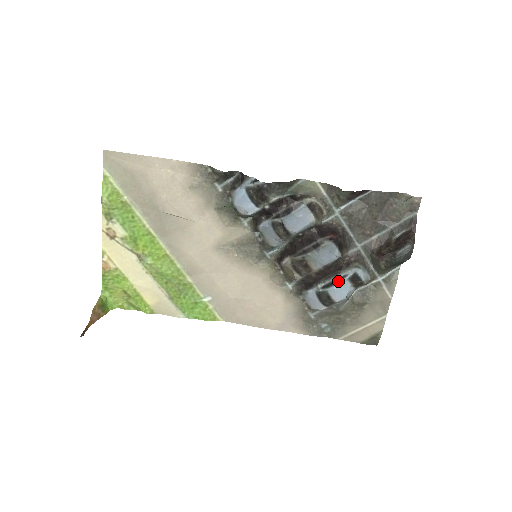
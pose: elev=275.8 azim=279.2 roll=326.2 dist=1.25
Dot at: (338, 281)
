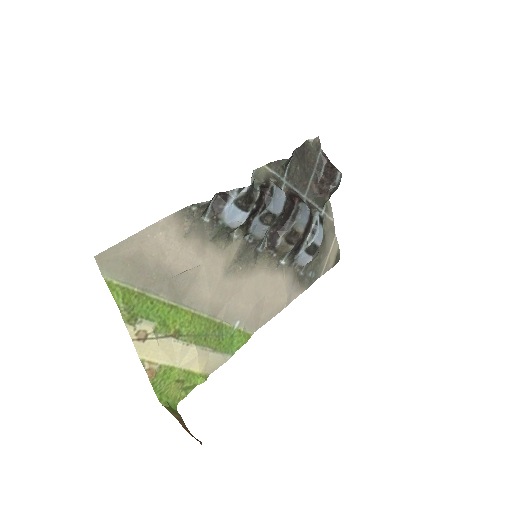
Dot at: (315, 229)
